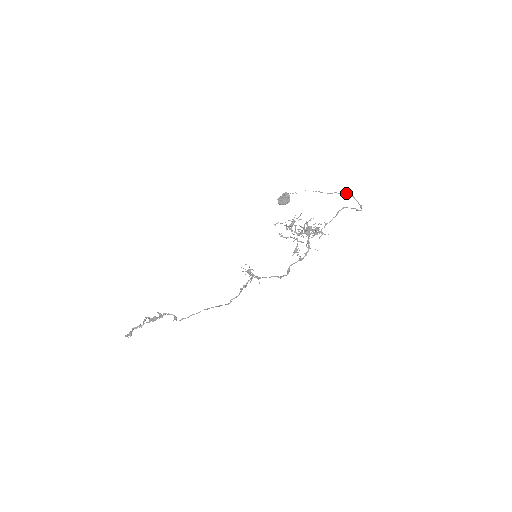
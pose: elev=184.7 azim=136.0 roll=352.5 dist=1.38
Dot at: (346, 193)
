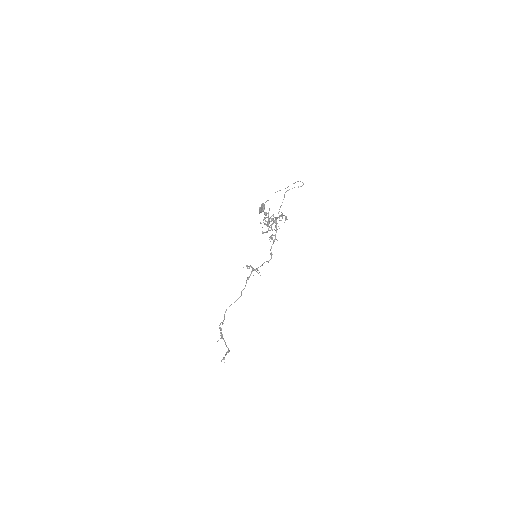
Dot at: occluded
